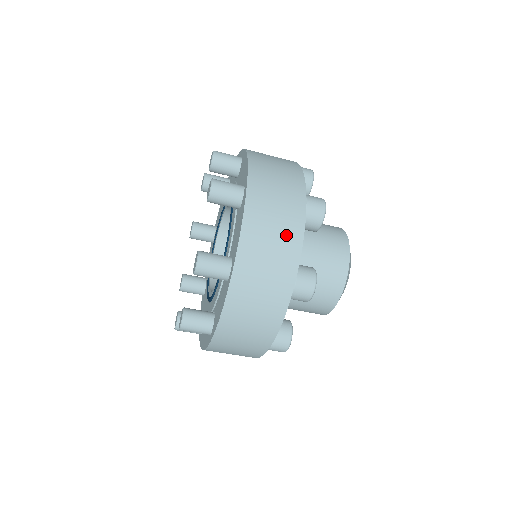
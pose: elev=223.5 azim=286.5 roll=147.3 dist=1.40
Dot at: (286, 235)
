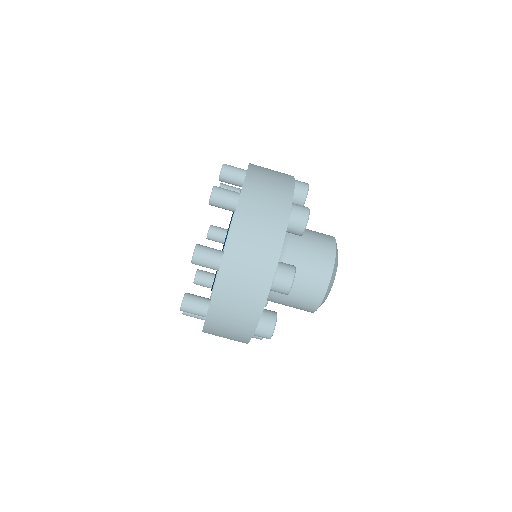
Dot at: (269, 235)
